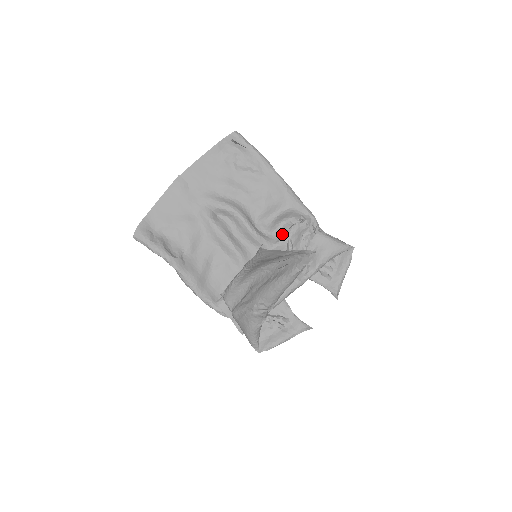
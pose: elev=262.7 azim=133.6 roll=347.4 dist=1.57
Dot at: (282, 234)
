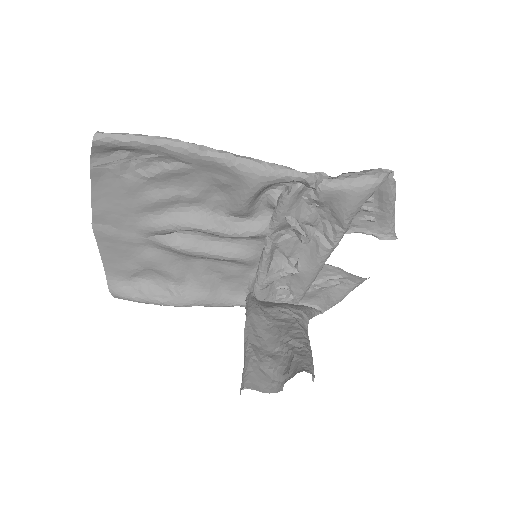
Dot at: (272, 208)
